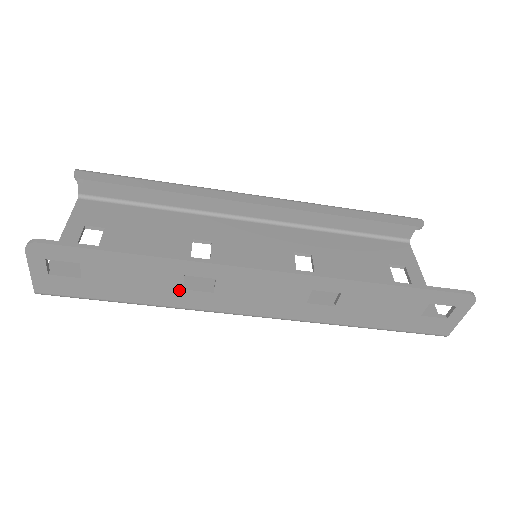
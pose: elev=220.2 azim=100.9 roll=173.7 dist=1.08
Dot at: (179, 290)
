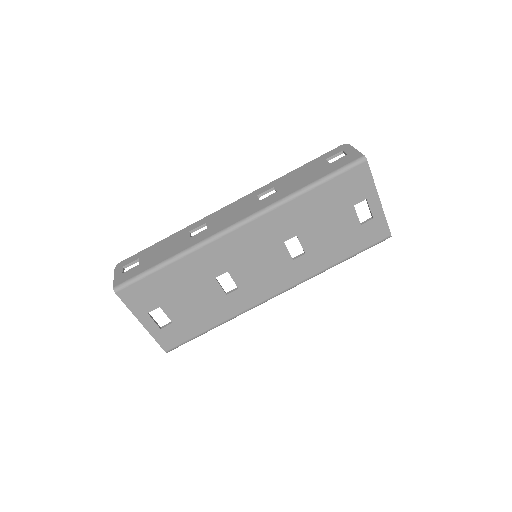
Dot at: (189, 239)
